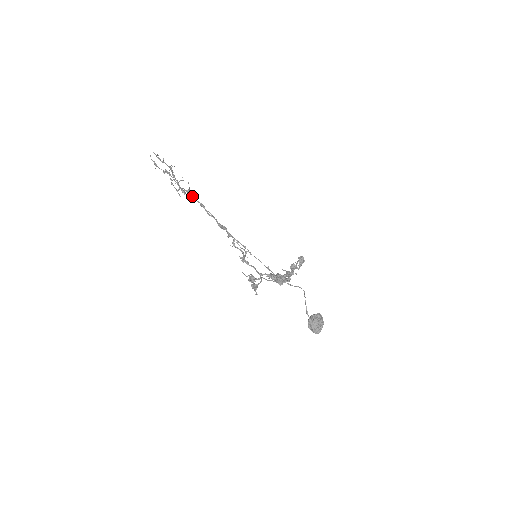
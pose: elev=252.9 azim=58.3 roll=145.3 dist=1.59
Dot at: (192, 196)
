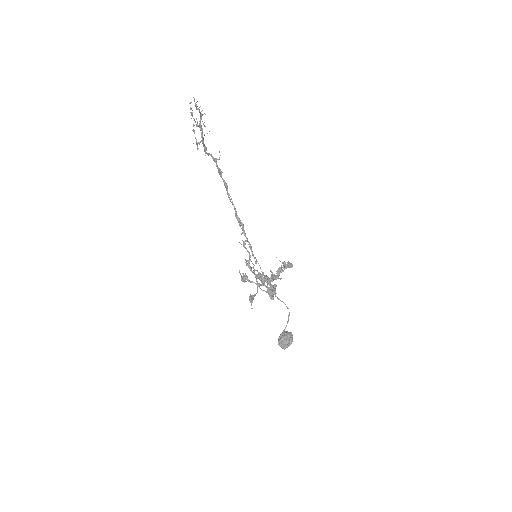
Dot at: (219, 170)
